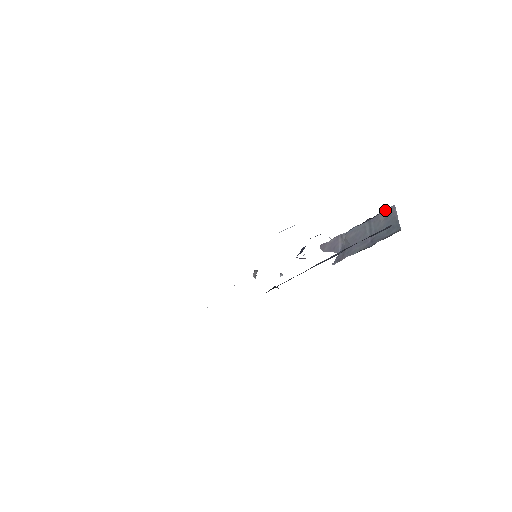
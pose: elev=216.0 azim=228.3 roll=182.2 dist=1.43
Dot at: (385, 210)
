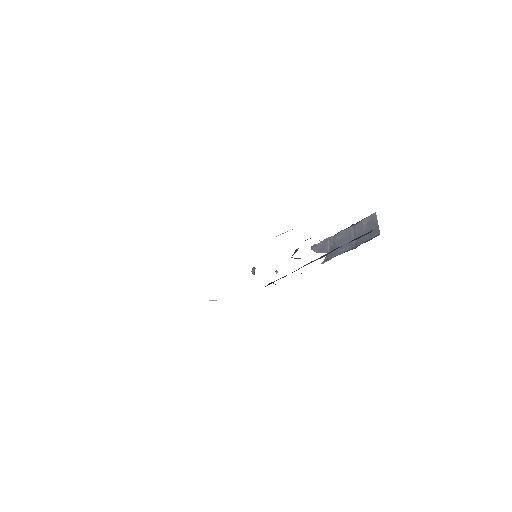
Dot at: (367, 217)
